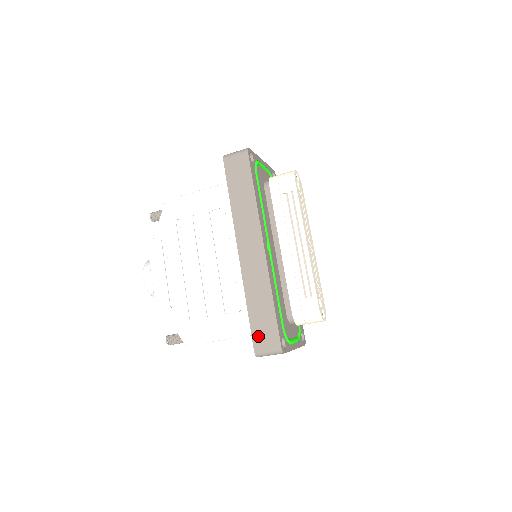
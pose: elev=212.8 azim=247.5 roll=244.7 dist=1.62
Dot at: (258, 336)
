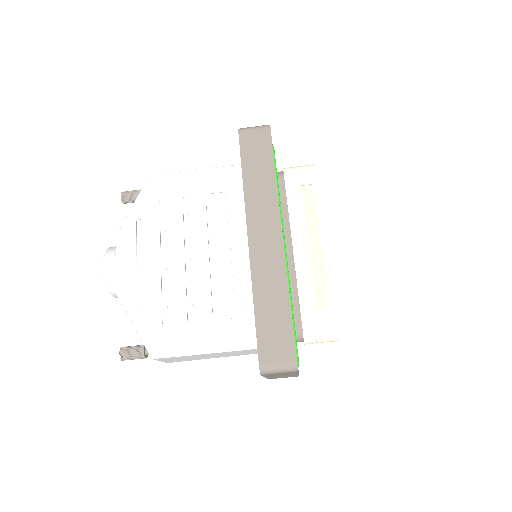
Dot at: (266, 345)
